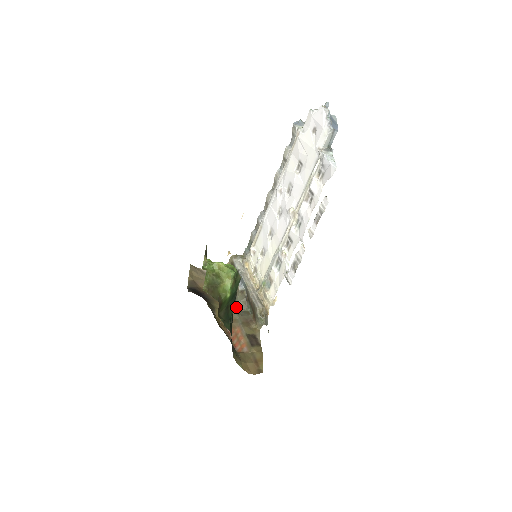
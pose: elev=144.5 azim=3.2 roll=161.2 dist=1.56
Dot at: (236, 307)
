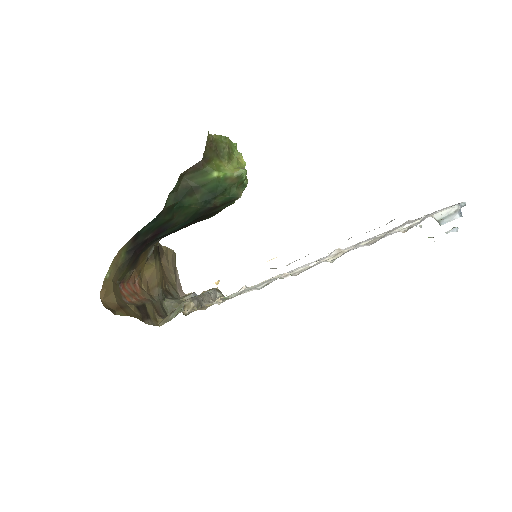
Dot at: (165, 300)
